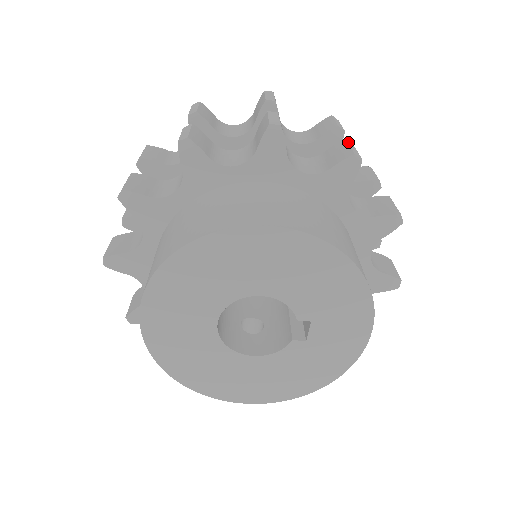
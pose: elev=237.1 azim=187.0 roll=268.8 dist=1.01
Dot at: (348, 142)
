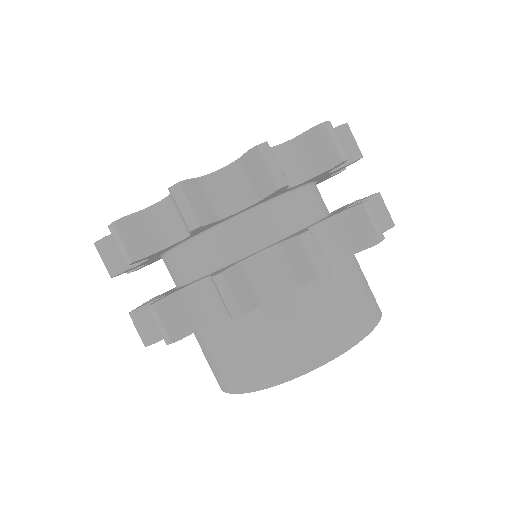
Dot at: occluded
